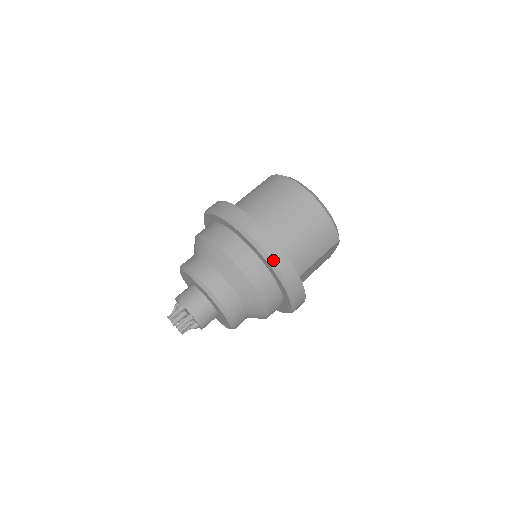
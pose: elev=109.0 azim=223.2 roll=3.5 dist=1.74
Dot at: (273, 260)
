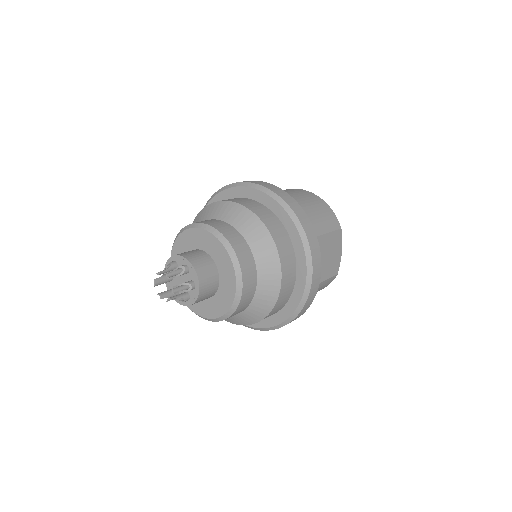
Dot at: (277, 194)
